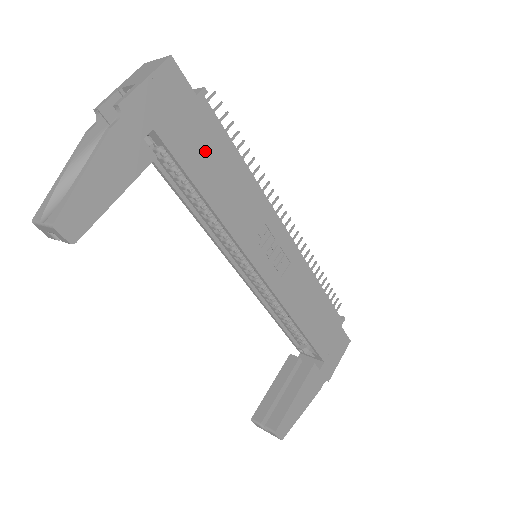
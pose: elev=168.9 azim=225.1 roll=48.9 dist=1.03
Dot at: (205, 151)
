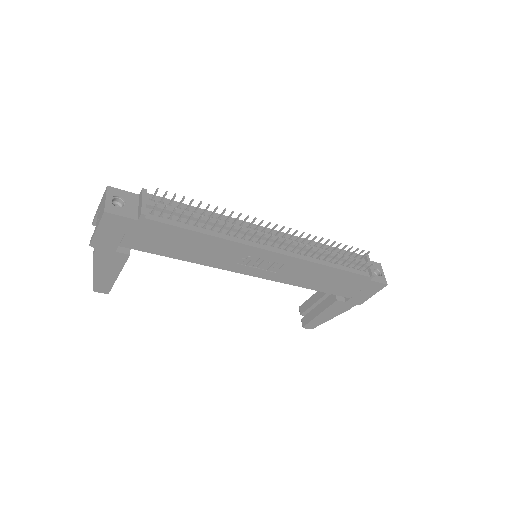
Dot at: (164, 241)
